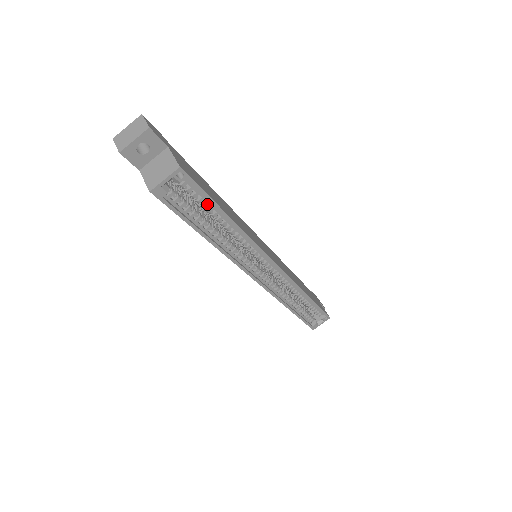
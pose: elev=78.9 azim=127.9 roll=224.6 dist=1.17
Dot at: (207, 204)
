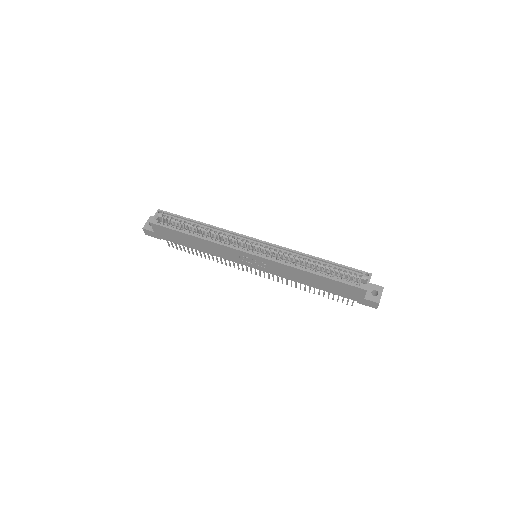
Dot at: (183, 221)
